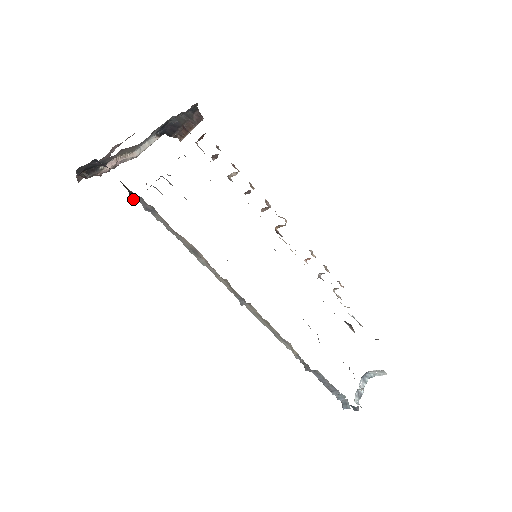
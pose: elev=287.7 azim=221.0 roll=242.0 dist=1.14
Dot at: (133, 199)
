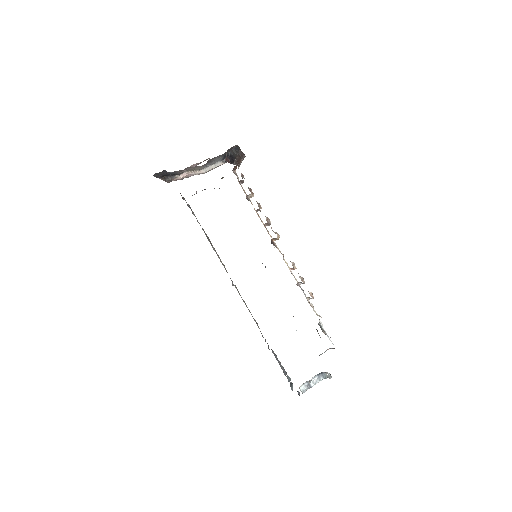
Dot at: (182, 198)
